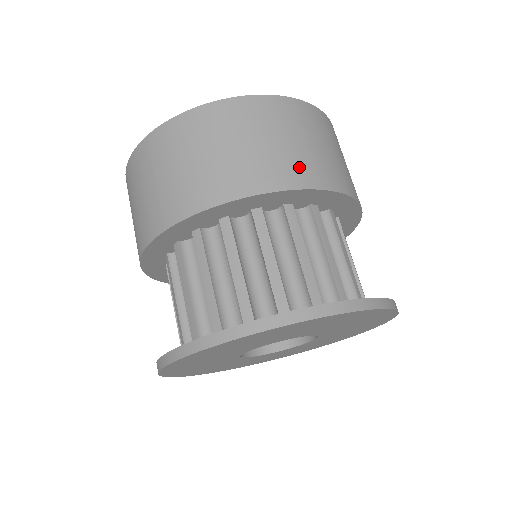
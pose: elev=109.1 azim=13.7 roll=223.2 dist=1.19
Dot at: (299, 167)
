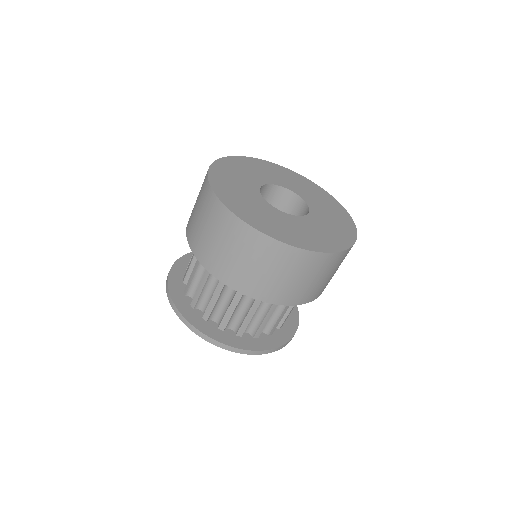
Dot at: (251, 283)
